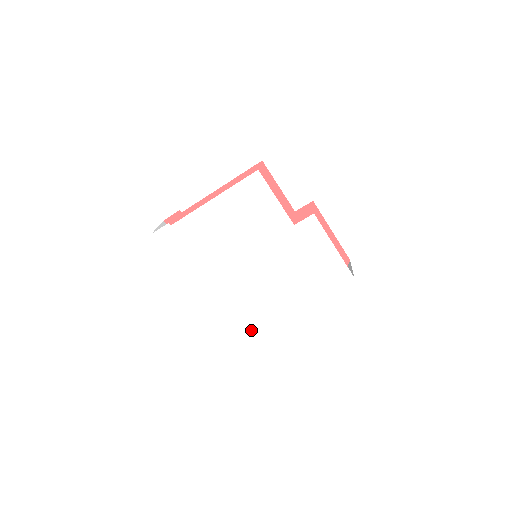
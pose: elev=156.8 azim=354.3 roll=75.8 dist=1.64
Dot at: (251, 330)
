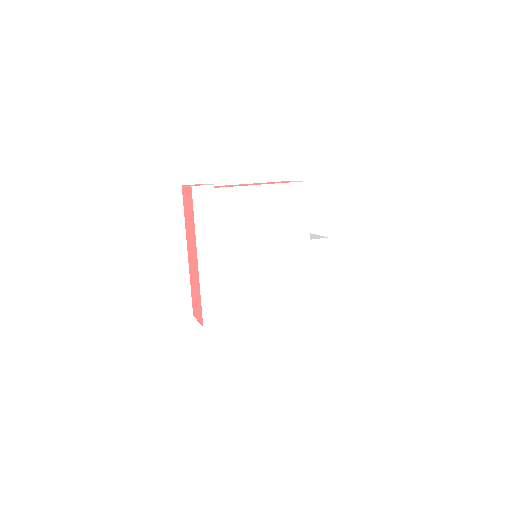
Dot at: (226, 324)
